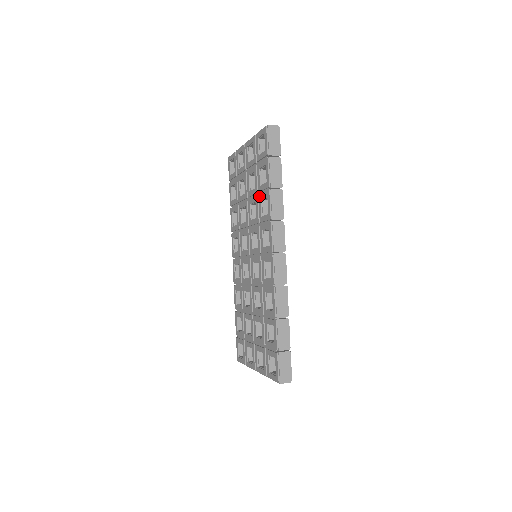
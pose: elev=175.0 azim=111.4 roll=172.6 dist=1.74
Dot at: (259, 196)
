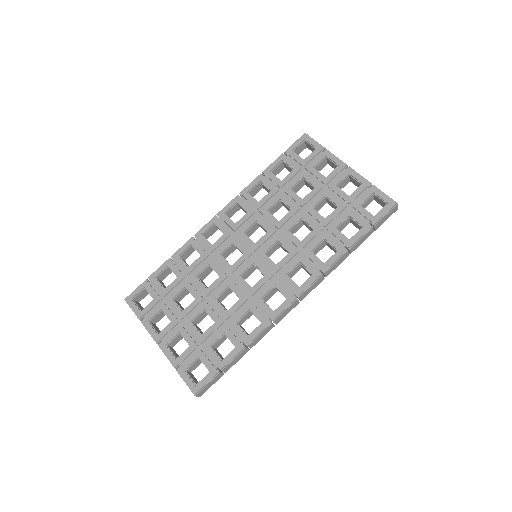
Dot at: (325, 233)
